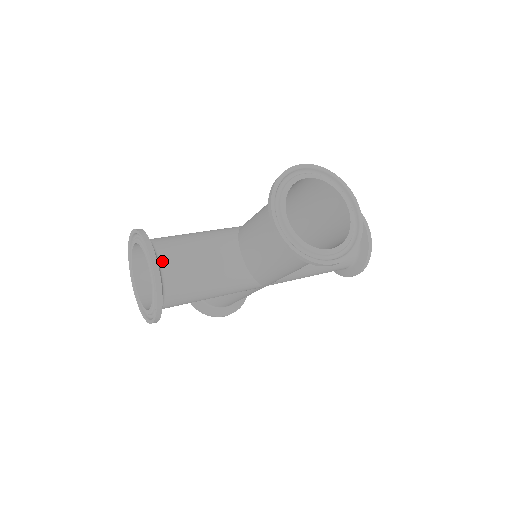
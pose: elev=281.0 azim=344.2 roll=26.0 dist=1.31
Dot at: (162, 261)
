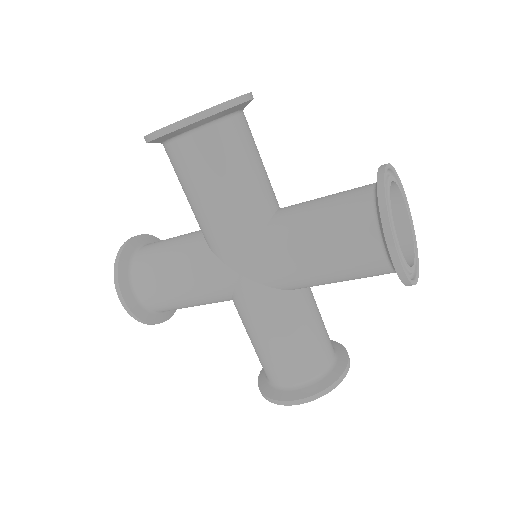
Dot at: (145, 245)
